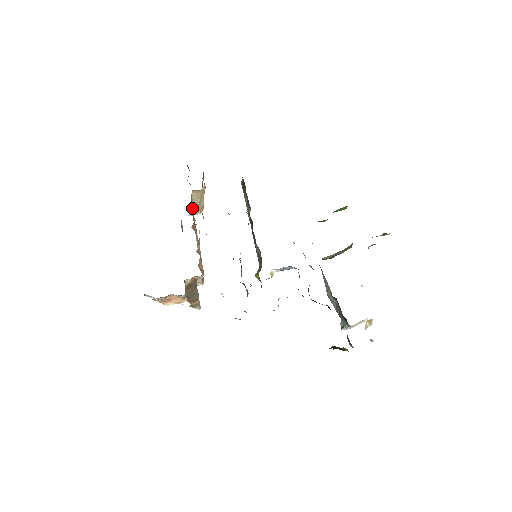
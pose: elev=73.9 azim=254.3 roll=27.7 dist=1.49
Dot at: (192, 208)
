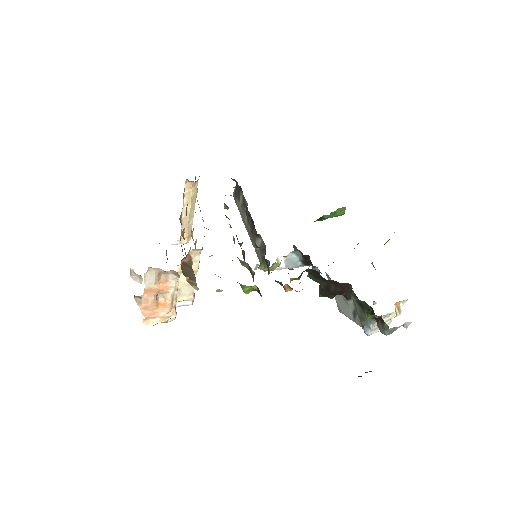
Dot at: occluded
